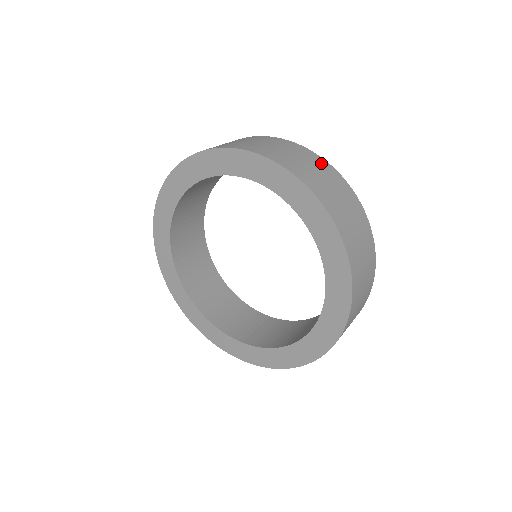
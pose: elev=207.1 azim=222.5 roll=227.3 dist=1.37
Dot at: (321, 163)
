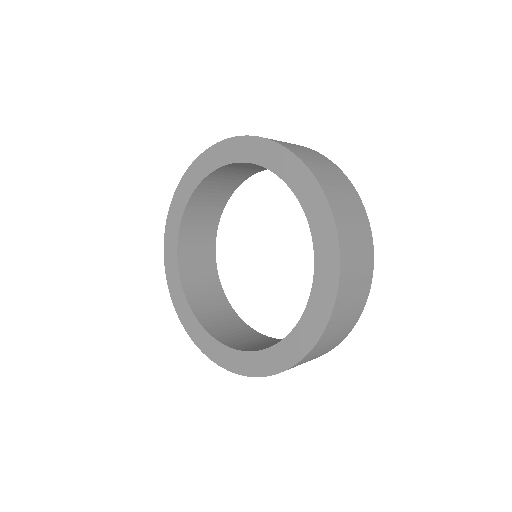
Dot at: (311, 150)
